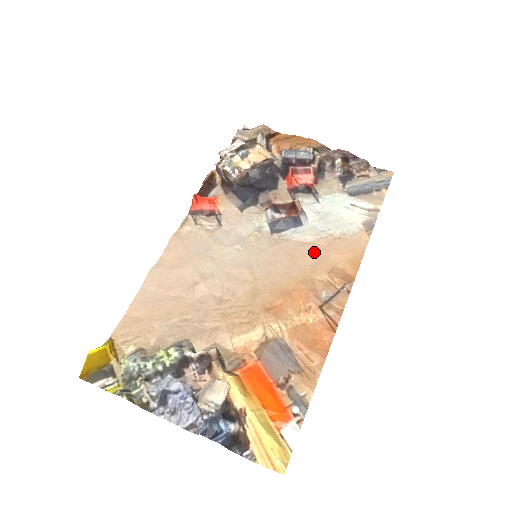
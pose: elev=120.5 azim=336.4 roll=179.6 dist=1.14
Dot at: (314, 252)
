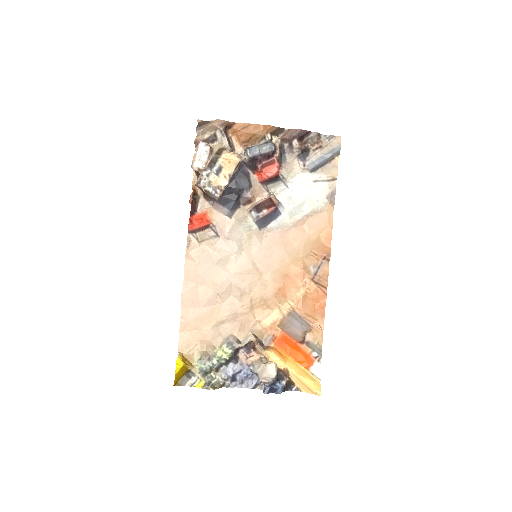
Dot at: (296, 235)
